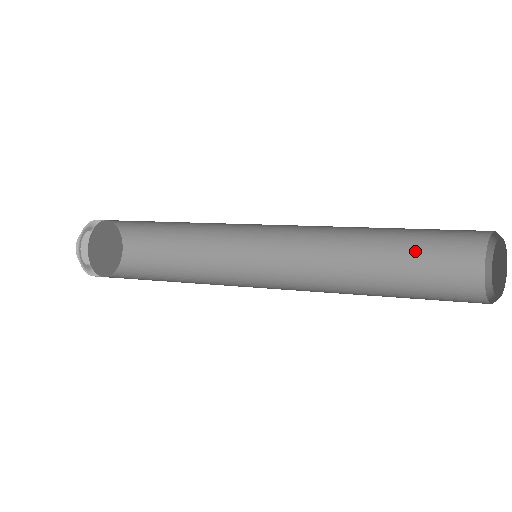
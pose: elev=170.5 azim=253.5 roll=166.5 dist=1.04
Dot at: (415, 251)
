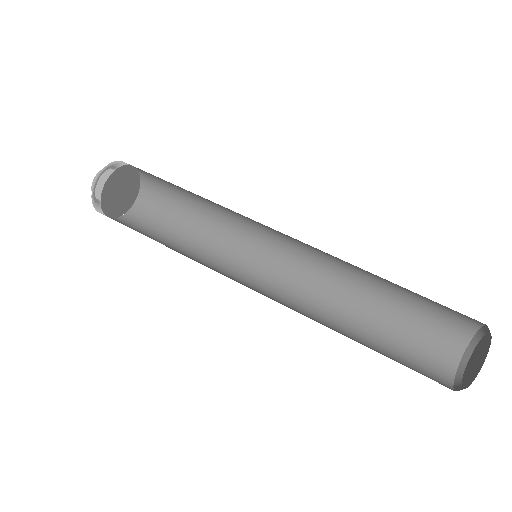
Dot at: (412, 299)
